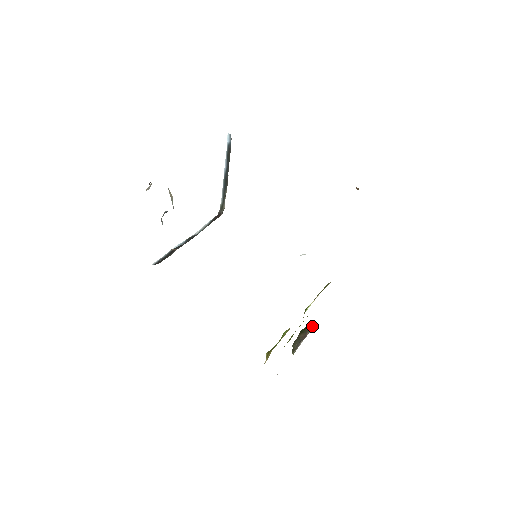
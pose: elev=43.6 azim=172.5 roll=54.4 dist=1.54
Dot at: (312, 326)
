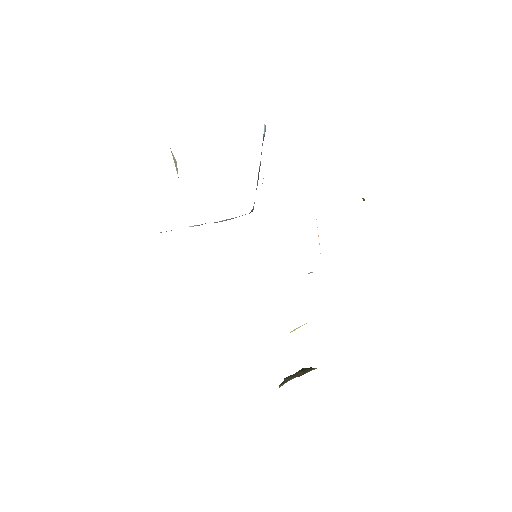
Dot at: occluded
